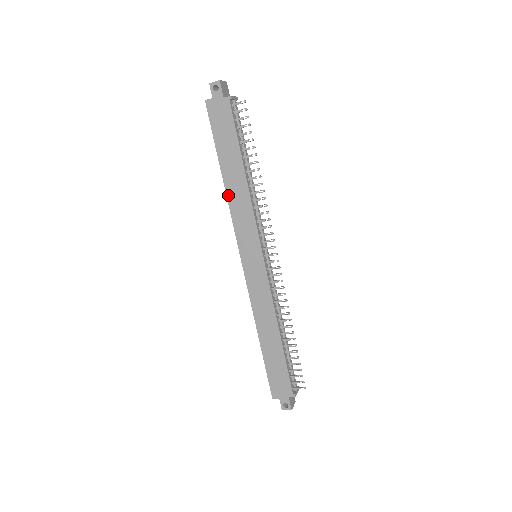
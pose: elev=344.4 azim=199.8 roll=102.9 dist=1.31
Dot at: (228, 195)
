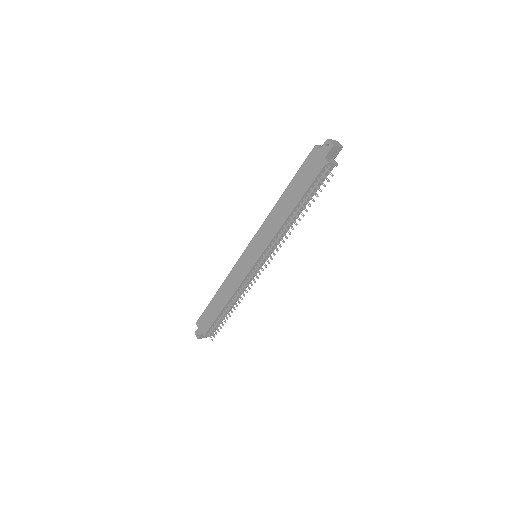
Dot at: (273, 210)
